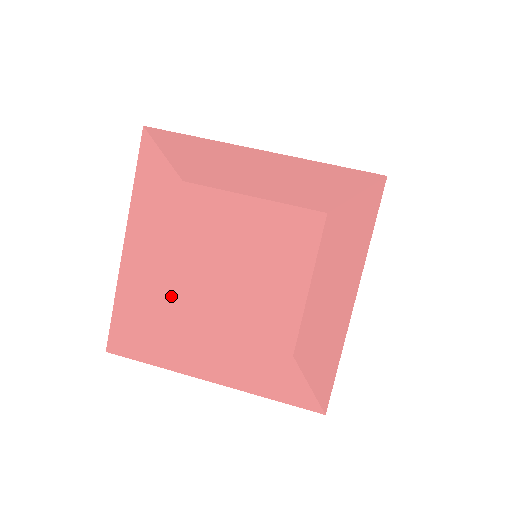
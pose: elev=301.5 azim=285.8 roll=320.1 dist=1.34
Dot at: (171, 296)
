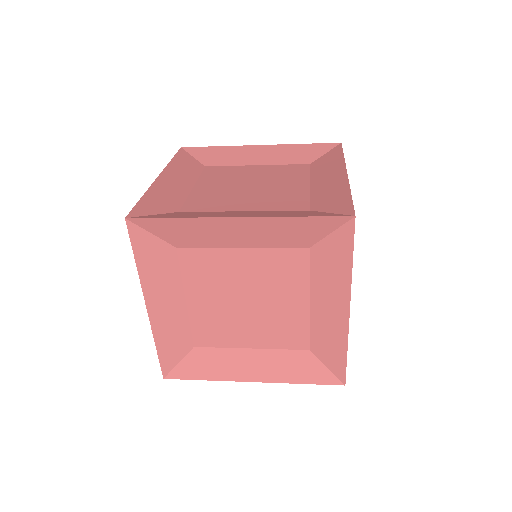
Dot at: (193, 201)
